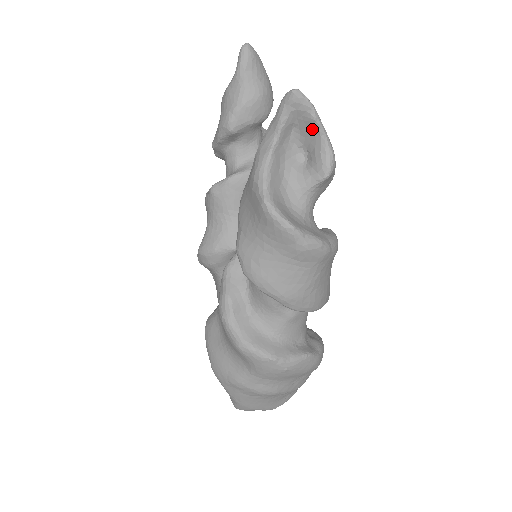
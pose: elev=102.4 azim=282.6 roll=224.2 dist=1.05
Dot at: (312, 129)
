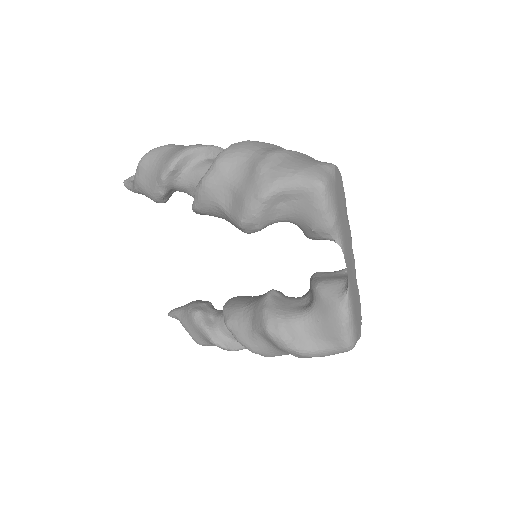
Dot at: occluded
